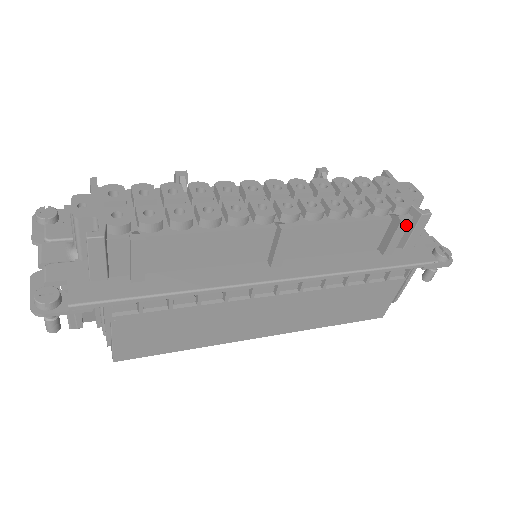
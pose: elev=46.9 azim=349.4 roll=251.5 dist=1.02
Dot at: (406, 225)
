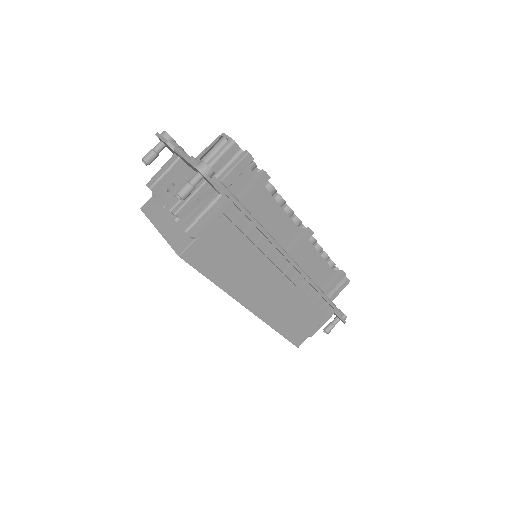
Dot at: (343, 277)
